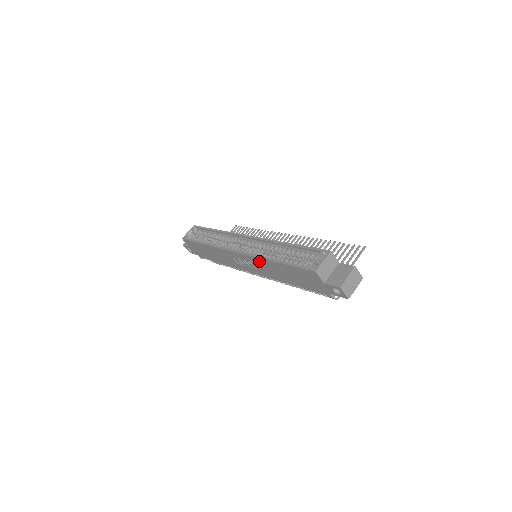
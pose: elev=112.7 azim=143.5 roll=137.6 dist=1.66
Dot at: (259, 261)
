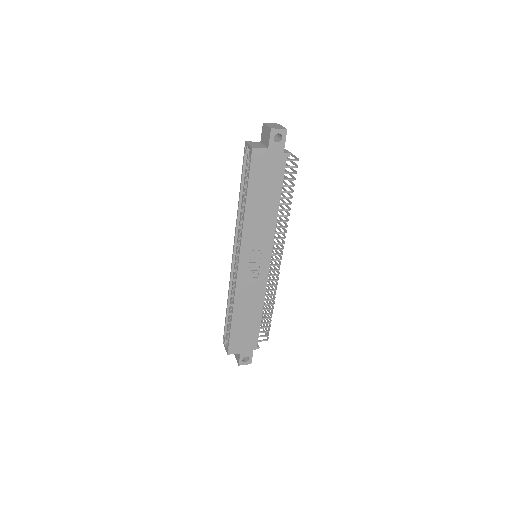
Dot at: (248, 232)
